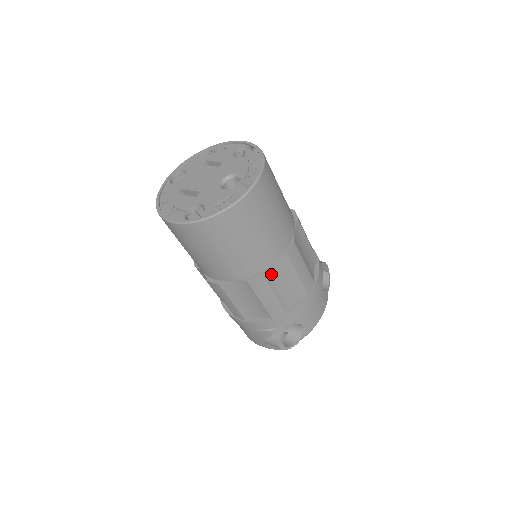
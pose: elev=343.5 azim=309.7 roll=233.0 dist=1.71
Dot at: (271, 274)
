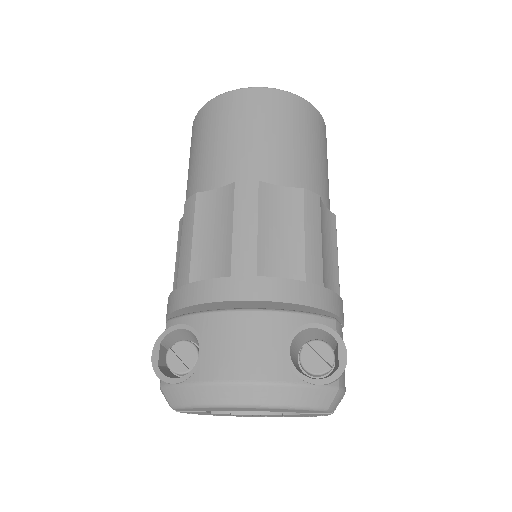
Dot at: (207, 204)
